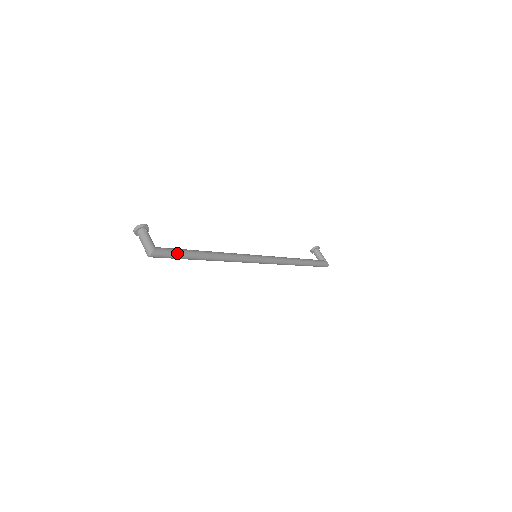
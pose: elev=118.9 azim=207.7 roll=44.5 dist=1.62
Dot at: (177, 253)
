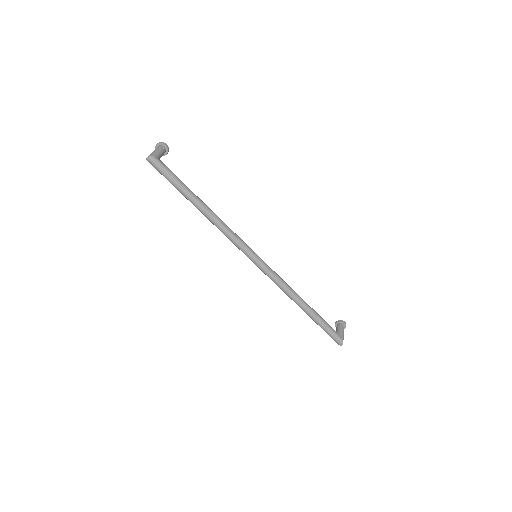
Dot at: (173, 176)
